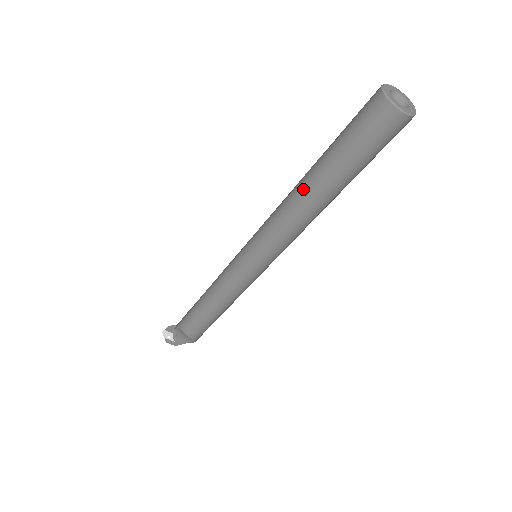
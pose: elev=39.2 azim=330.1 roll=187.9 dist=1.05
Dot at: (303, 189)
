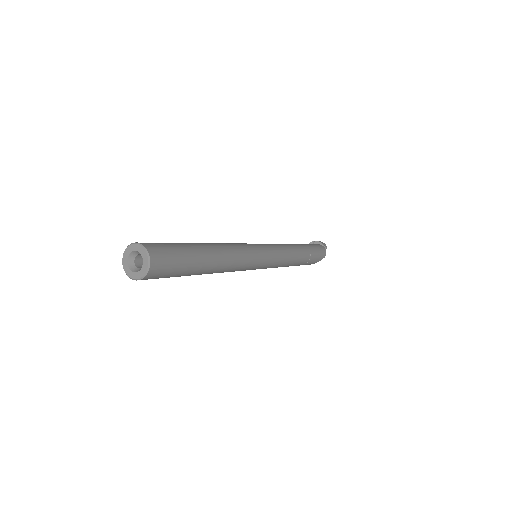
Dot at: occluded
